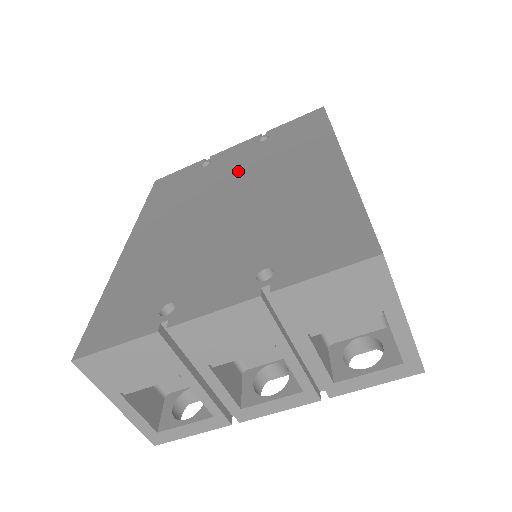
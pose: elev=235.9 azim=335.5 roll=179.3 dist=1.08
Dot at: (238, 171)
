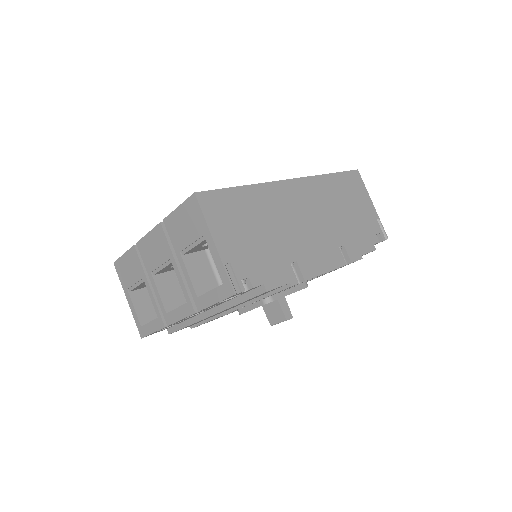
Dot at: occluded
